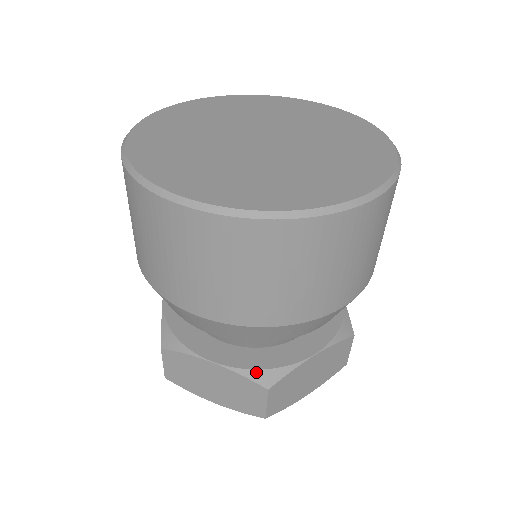
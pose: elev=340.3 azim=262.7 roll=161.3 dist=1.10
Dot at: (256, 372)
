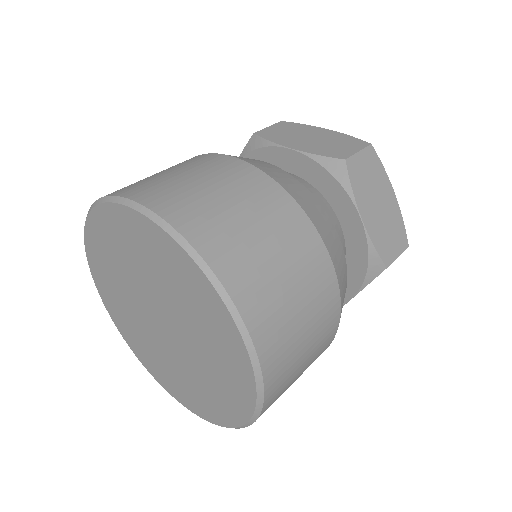
Dot at: occluded
